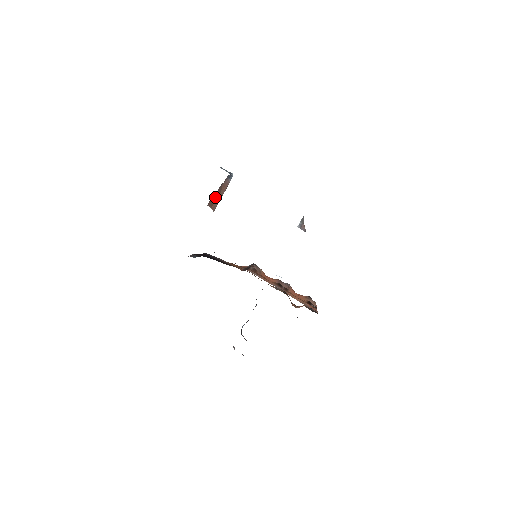
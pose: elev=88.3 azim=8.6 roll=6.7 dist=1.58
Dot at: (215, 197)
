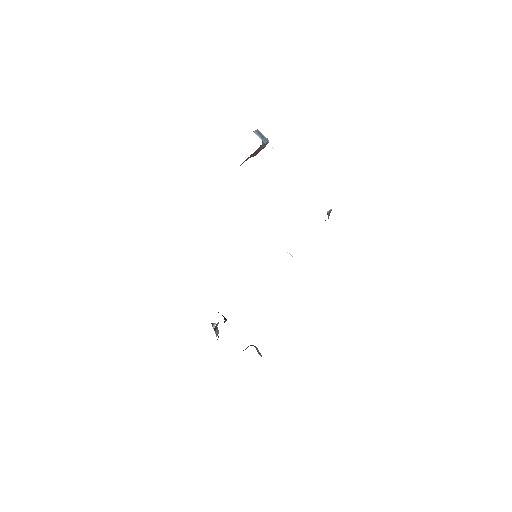
Dot at: occluded
